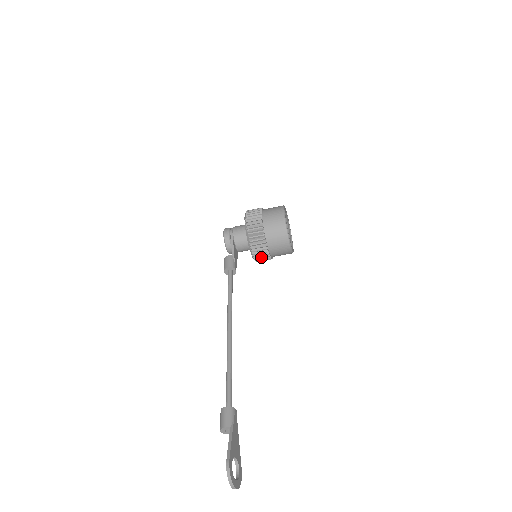
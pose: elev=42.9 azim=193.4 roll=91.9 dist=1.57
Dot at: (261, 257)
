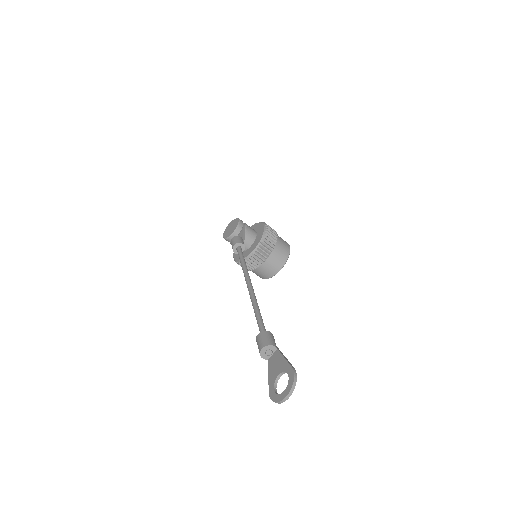
Dot at: (255, 260)
